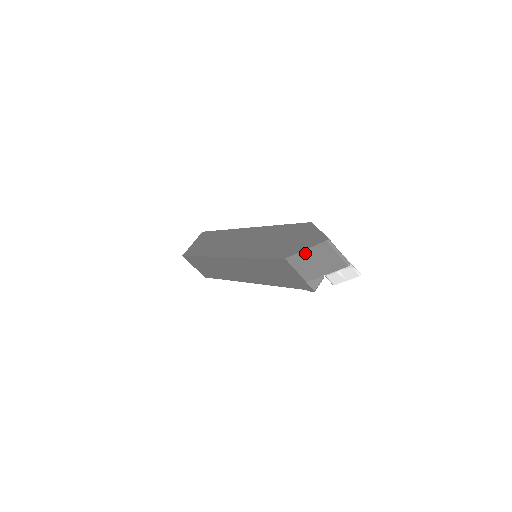
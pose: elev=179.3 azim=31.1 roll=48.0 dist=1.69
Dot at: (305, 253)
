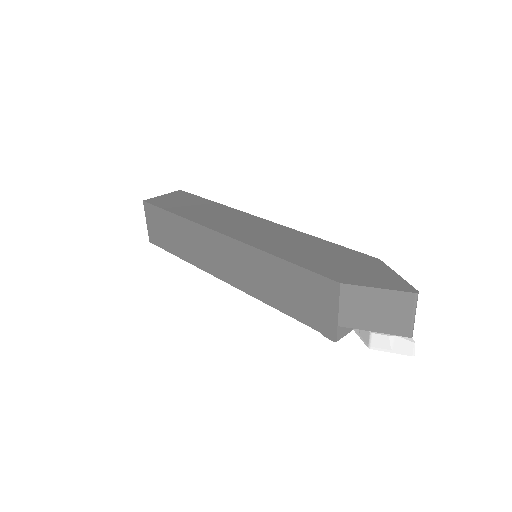
Dot at: (373, 292)
